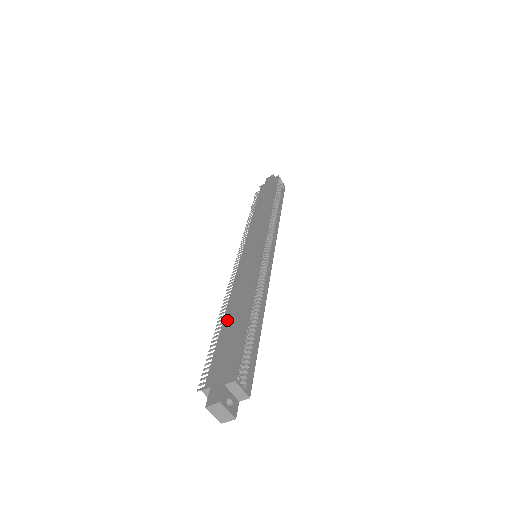
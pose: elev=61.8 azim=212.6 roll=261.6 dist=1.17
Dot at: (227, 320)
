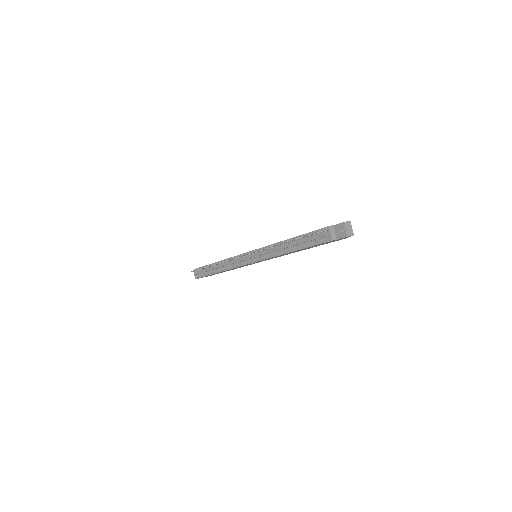
Dot at: (295, 237)
